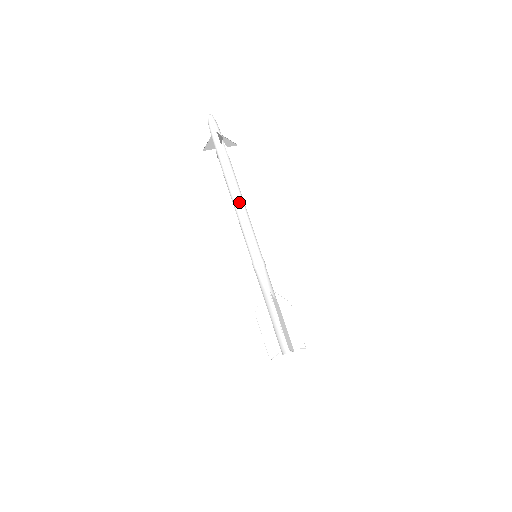
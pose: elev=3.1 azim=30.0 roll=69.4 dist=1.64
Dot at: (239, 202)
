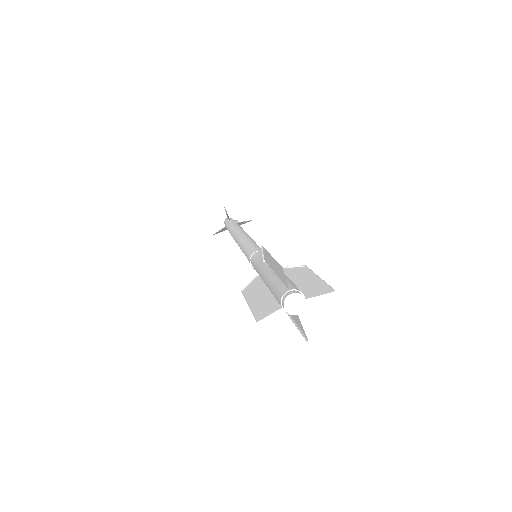
Dot at: (239, 234)
